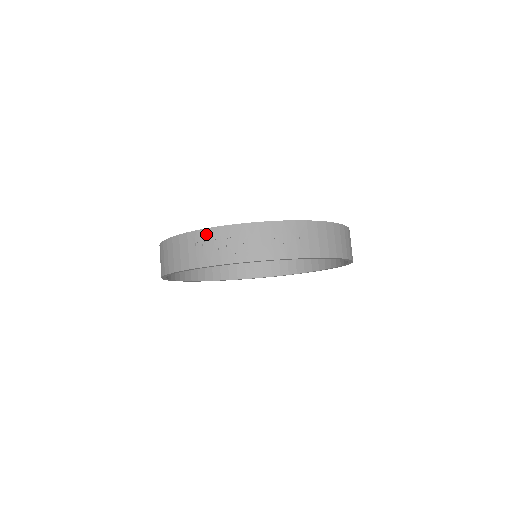
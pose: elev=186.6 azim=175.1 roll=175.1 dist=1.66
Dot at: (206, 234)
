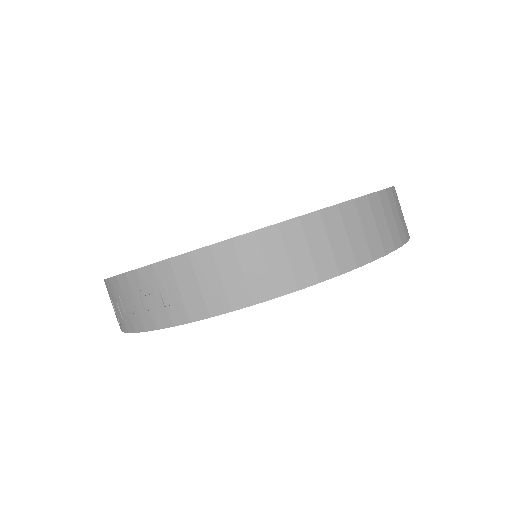
Dot at: occluded
